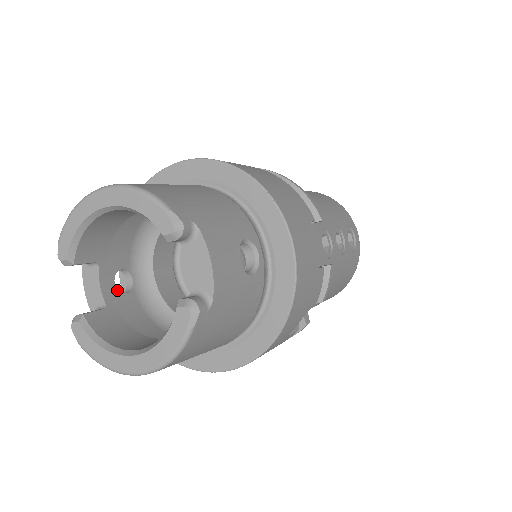
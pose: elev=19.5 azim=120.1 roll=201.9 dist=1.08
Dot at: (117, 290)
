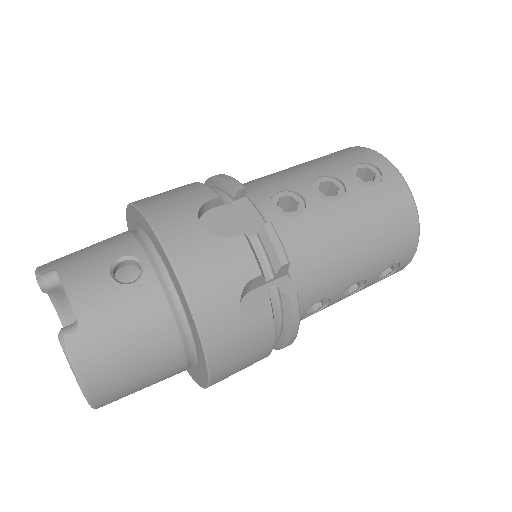
Dot at: occluded
